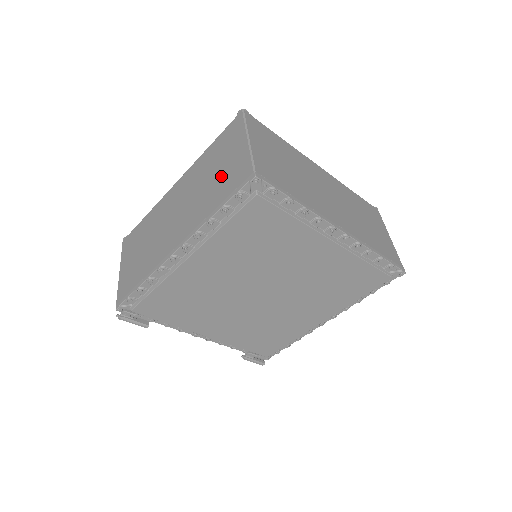
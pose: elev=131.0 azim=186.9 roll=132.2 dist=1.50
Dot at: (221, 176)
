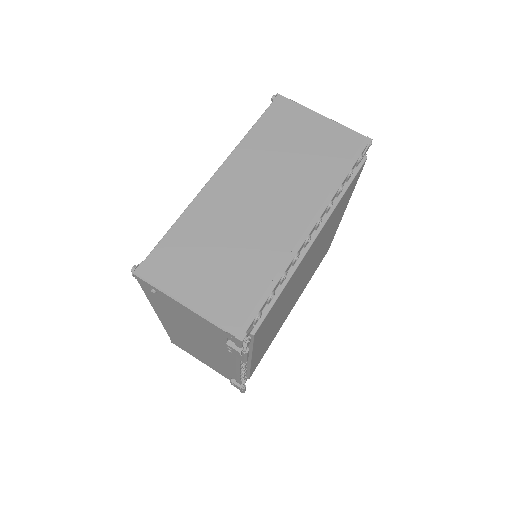
Dot at: (316, 148)
